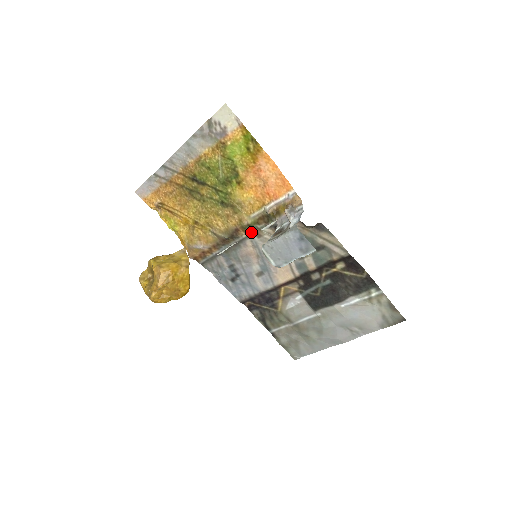
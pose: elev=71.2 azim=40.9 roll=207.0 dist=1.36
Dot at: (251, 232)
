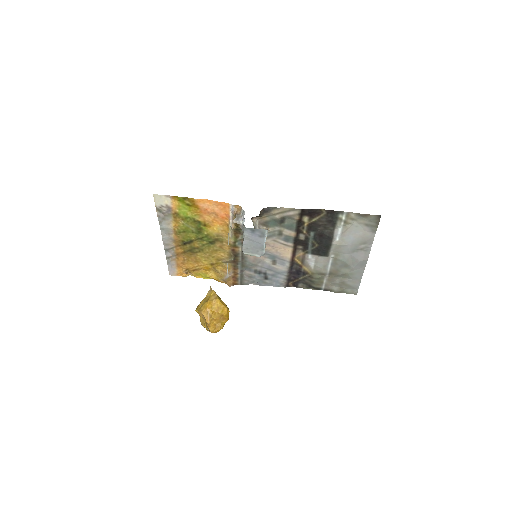
Dot at: (241, 245)
